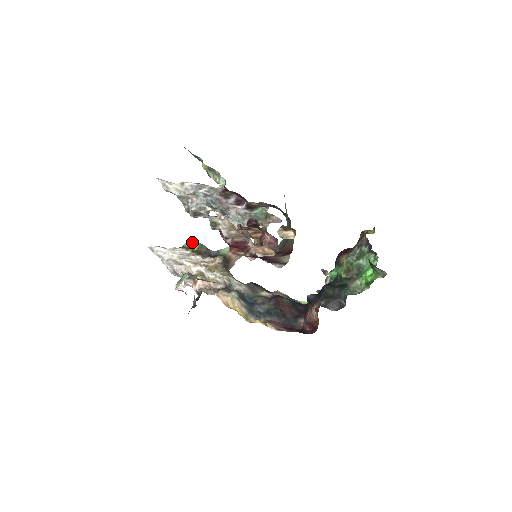
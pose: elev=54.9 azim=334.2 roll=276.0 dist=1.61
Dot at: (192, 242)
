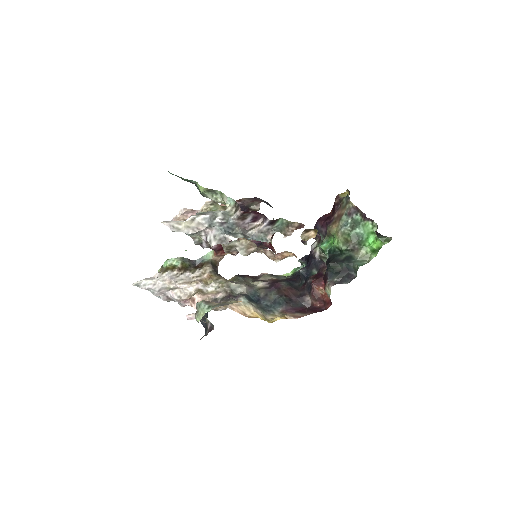
Dot at: (172, 260)
